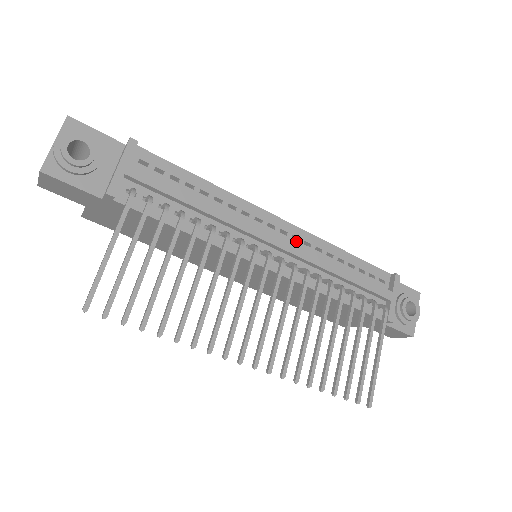
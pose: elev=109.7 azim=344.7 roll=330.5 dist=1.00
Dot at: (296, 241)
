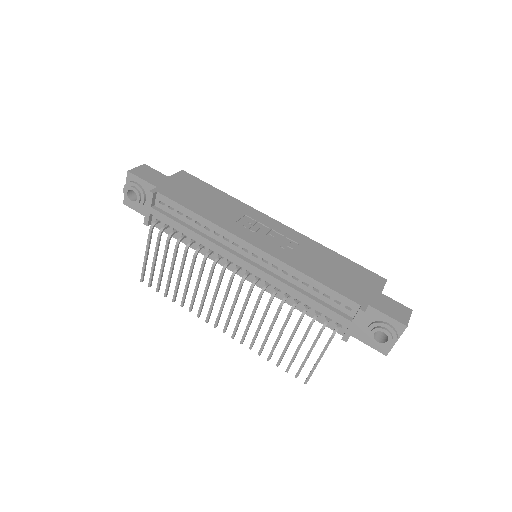
Dot at: (265, 263)
